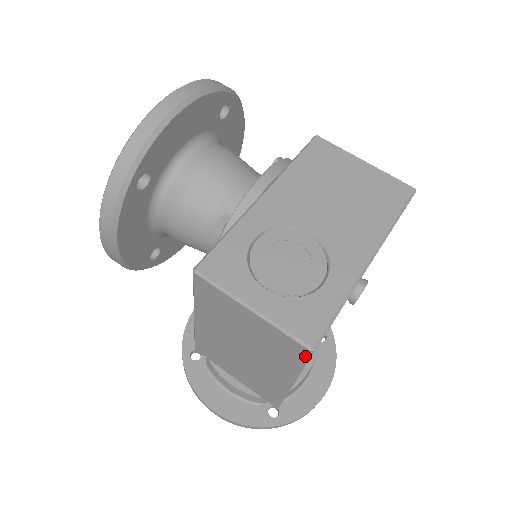
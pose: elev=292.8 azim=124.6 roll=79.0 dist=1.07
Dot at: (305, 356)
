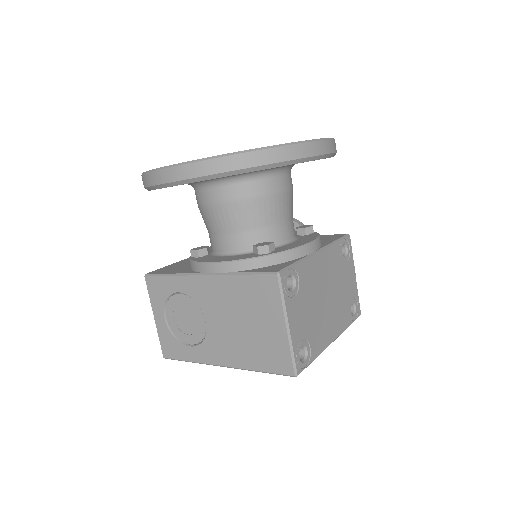
Dot at: occluded
